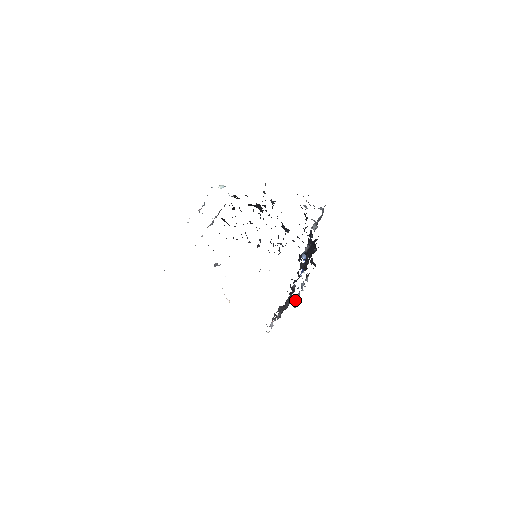
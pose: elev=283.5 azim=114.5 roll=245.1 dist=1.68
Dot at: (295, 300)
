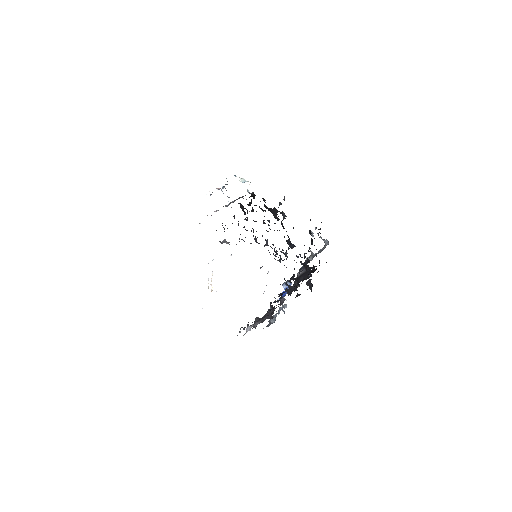
Dot at: (269, 320)
